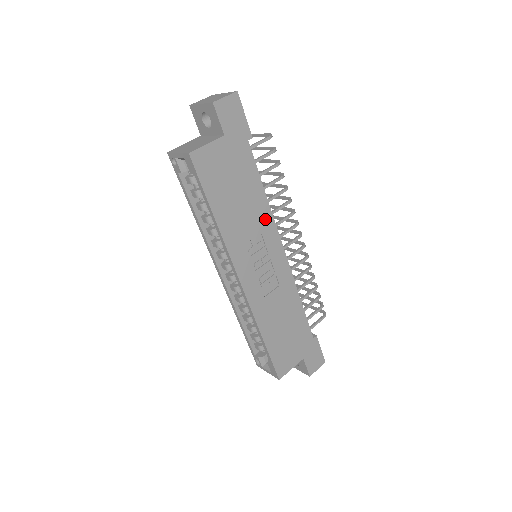
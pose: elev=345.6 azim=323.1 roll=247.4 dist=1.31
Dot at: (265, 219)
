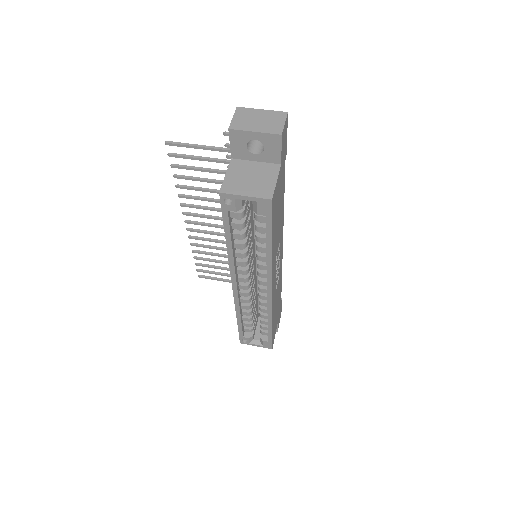
Dot at: (282, 226)
